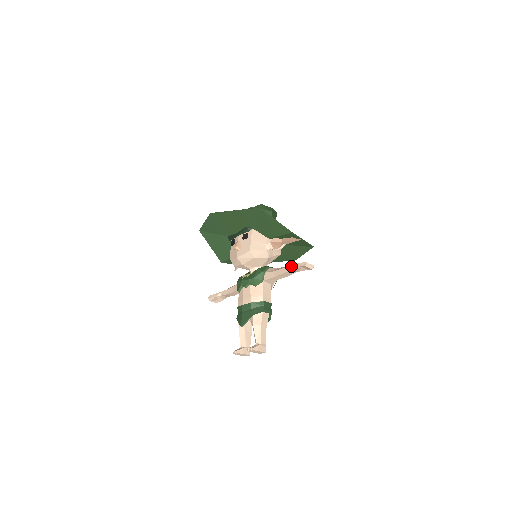
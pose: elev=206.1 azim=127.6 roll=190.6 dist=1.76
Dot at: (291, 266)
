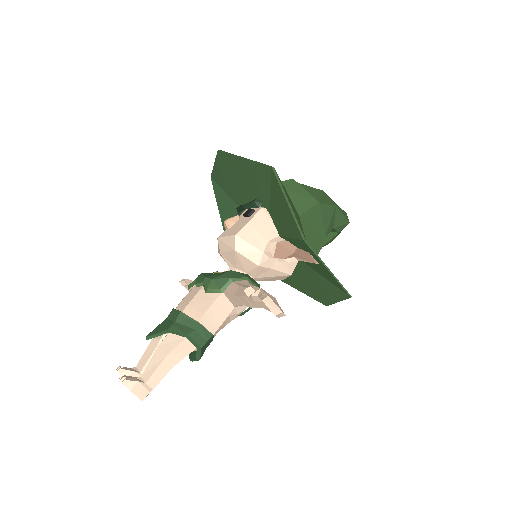
Dot at: occluded
